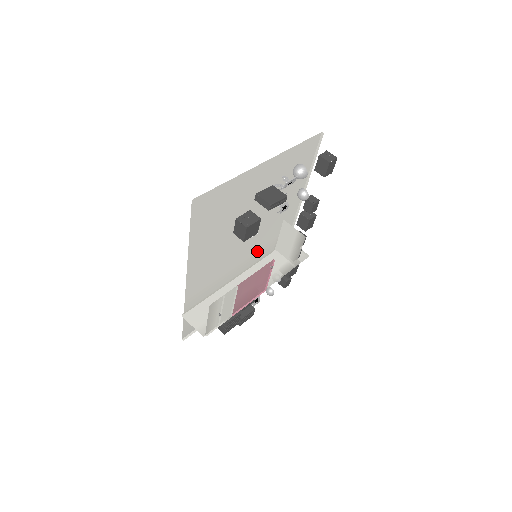
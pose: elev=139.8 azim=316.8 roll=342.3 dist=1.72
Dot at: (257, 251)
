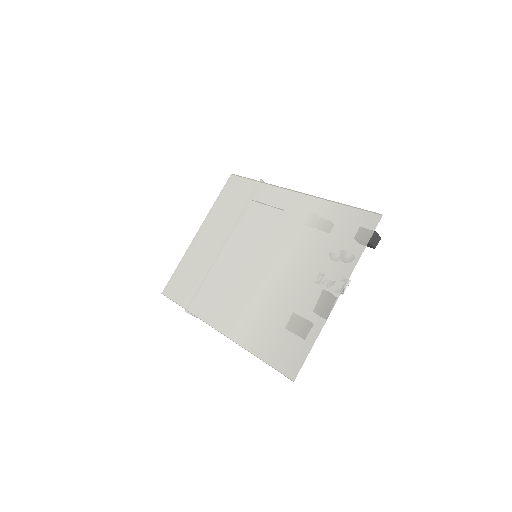
Dot at: (248, 232)
